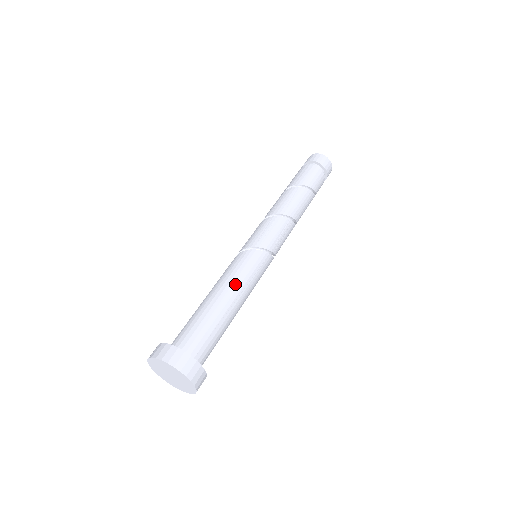
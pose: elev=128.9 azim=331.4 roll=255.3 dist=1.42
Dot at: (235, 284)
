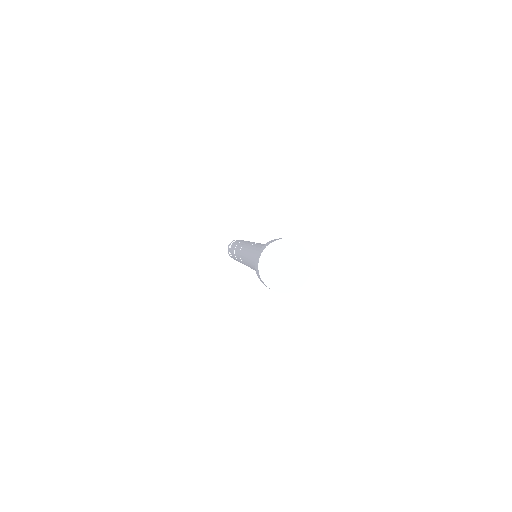
Dot at: occluded
